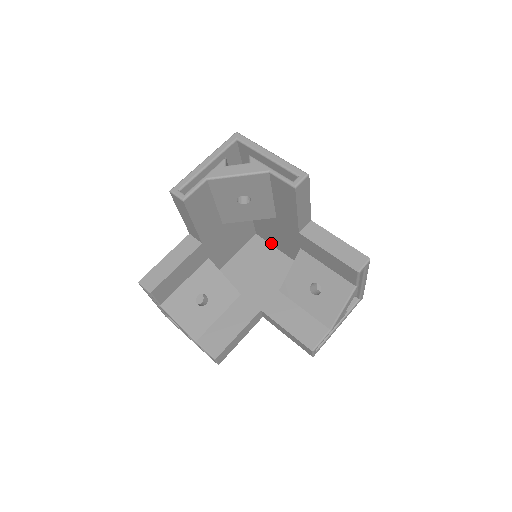
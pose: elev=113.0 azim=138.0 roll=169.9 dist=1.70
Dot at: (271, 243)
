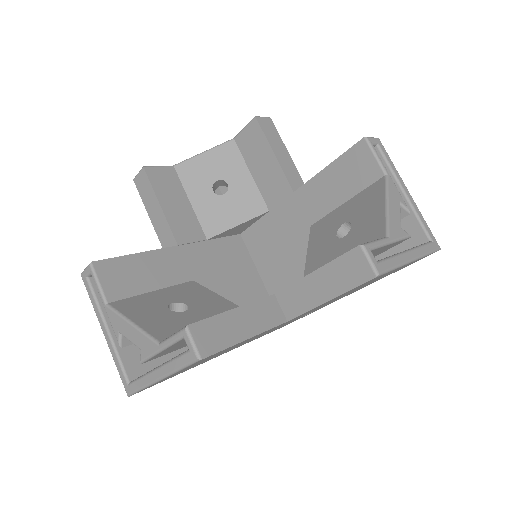
Dot at: occluded
